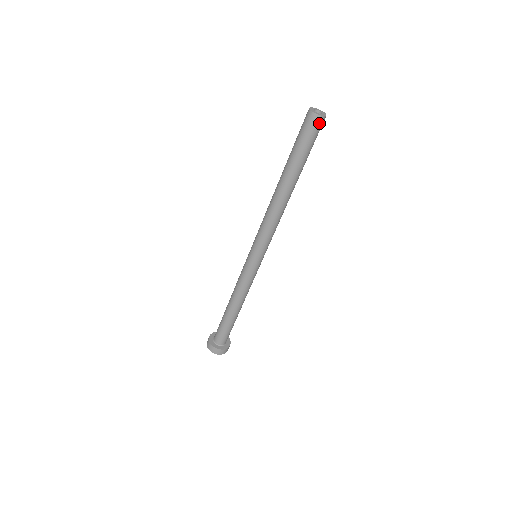
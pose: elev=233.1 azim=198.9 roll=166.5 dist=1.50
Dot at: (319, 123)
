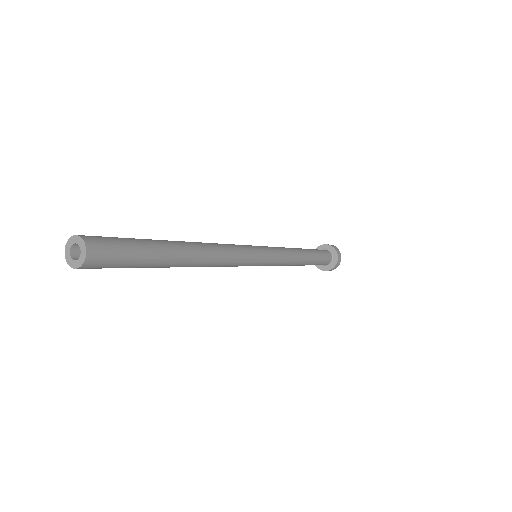
Dot at: occluded
